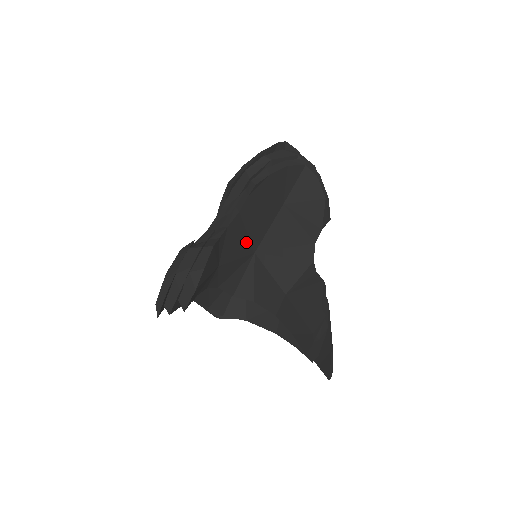
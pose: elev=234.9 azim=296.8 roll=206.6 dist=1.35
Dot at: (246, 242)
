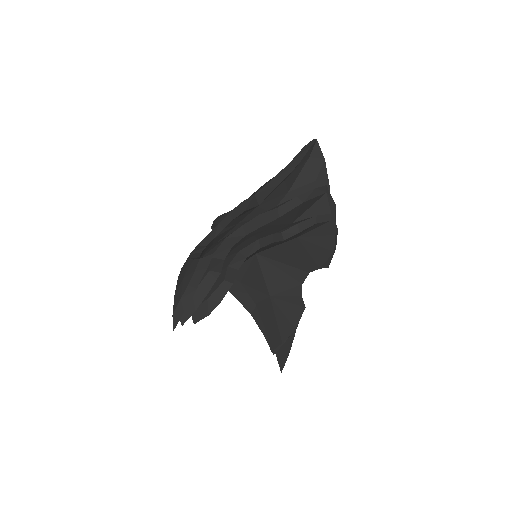
Dot at: occluded
